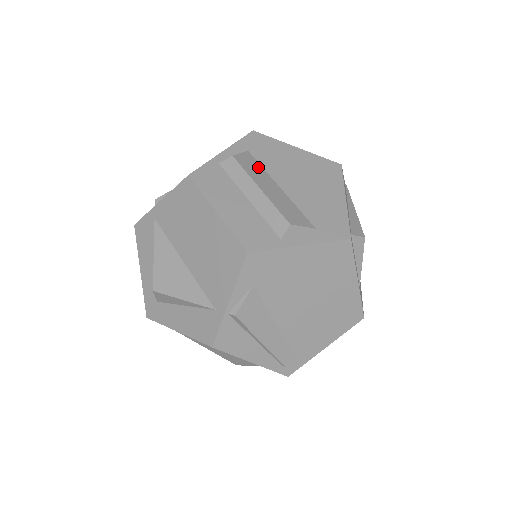
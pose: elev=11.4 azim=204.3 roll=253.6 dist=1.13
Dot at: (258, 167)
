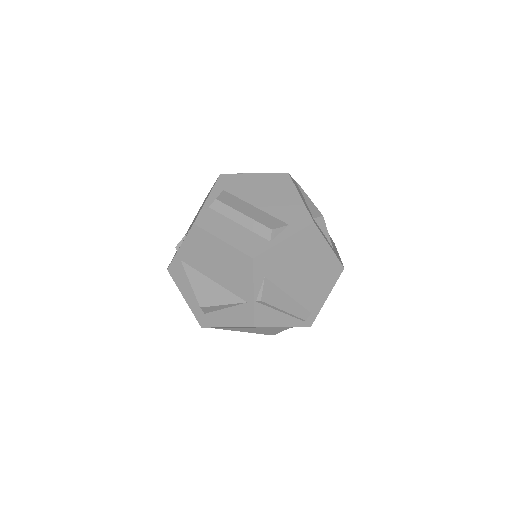
Dot at: (235, 199)
